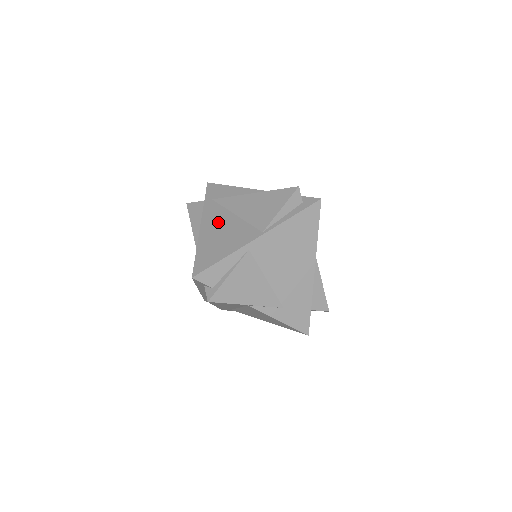
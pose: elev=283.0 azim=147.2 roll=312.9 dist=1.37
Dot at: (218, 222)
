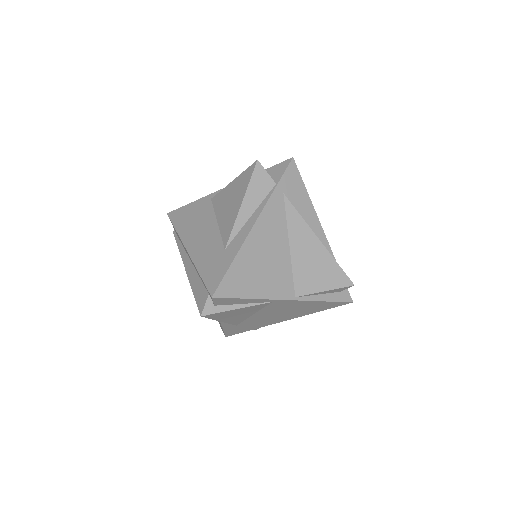
Dot at: (271, 238)
